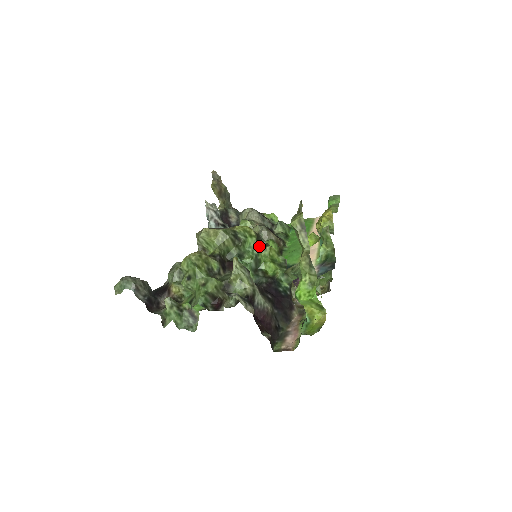
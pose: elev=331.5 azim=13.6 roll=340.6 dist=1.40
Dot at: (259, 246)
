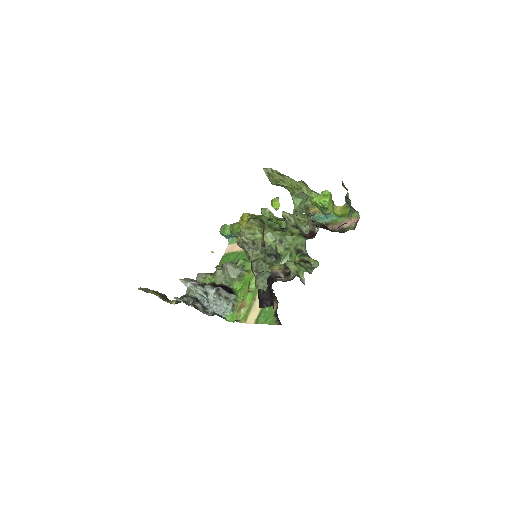
Dot at: occluded
